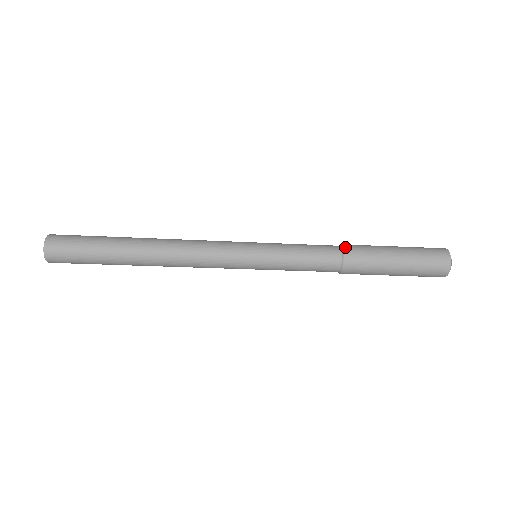
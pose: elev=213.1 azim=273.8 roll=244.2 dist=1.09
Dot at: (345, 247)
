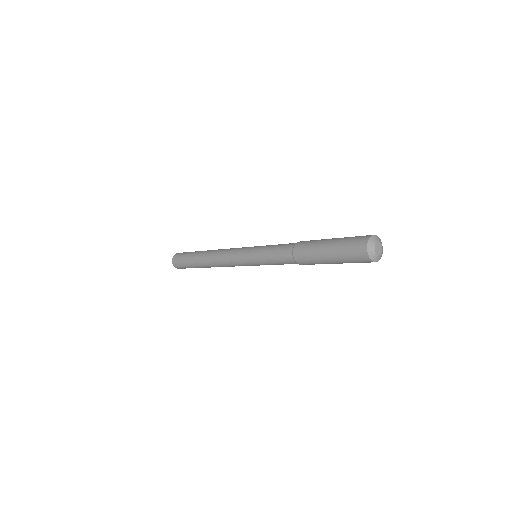
Dot at: (298, 242)
